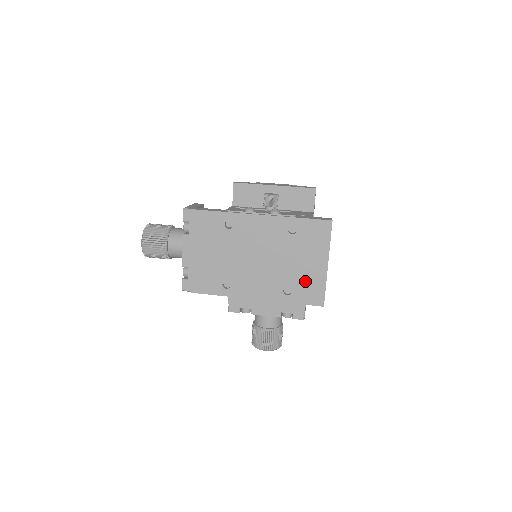
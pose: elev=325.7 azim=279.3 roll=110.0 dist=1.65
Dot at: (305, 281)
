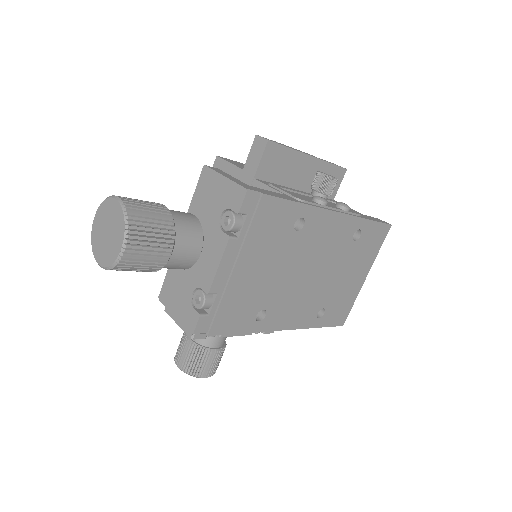
Dot at: (341, 299)
